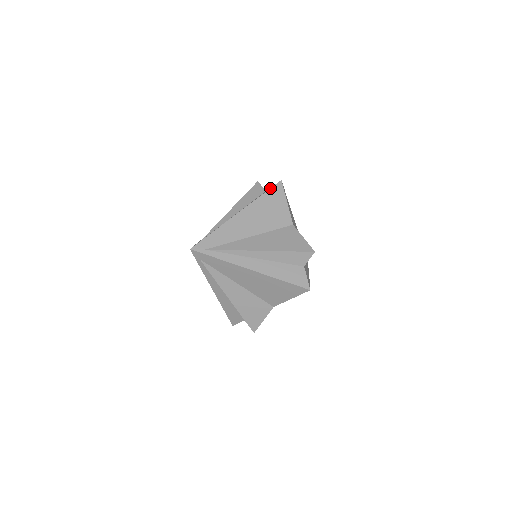
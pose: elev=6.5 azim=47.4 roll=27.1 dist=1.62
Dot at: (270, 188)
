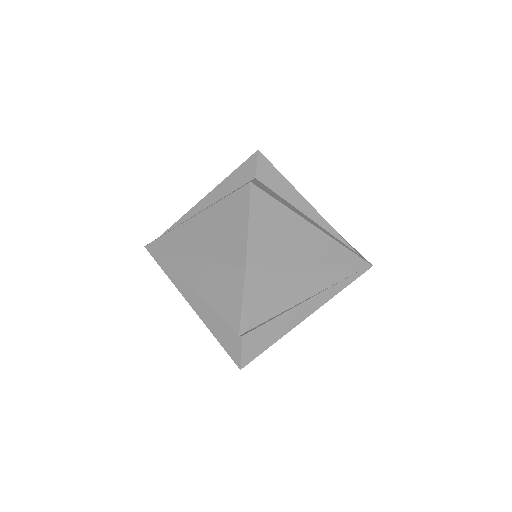
Dot at: occluded
